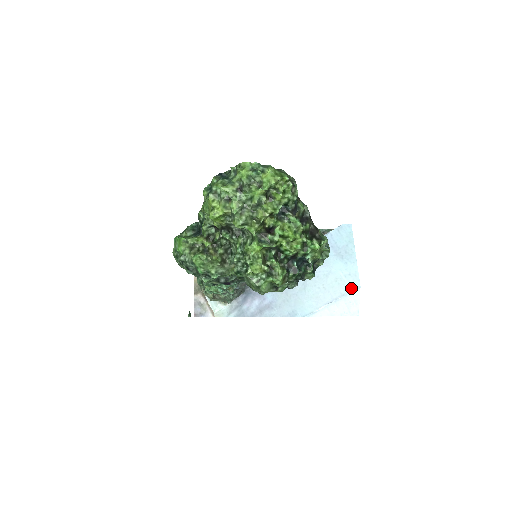
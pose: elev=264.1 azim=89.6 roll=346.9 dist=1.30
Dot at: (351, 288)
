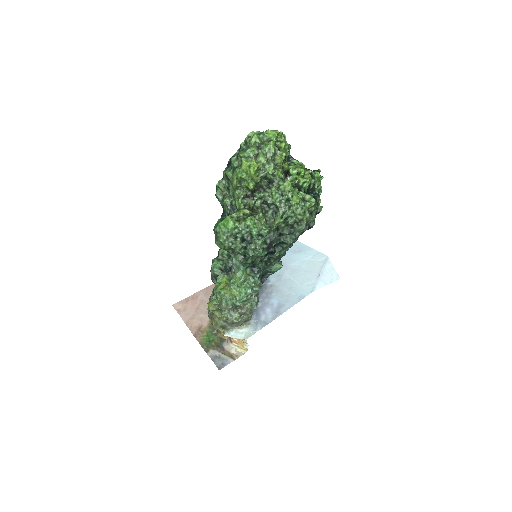
Dot at: (323, 260)
